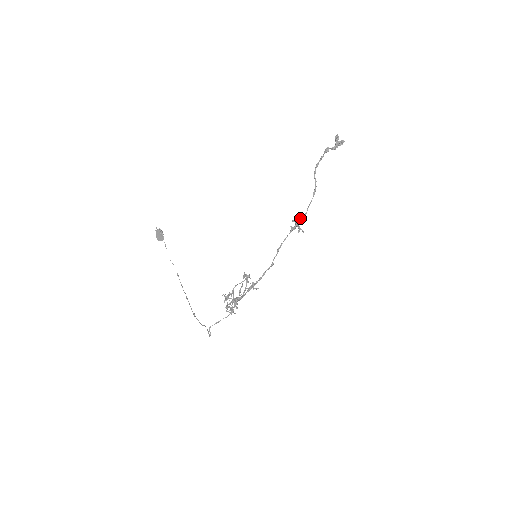
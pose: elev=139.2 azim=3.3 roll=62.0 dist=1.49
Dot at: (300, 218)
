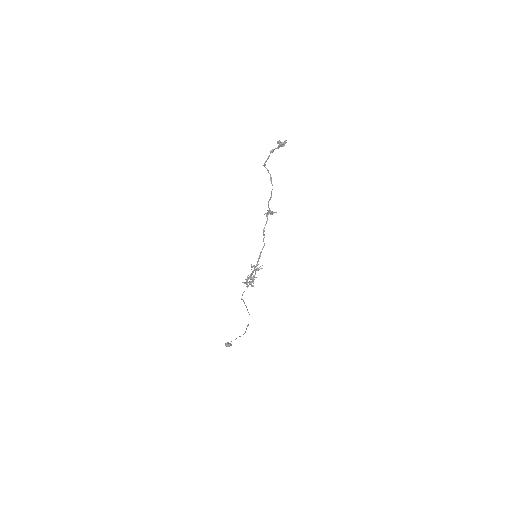
Dot at: (268, 203)
